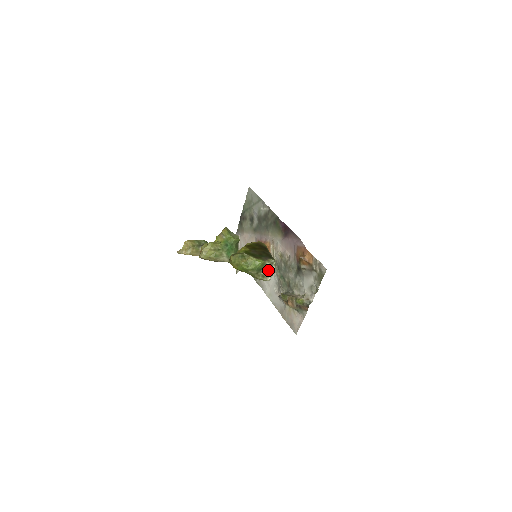
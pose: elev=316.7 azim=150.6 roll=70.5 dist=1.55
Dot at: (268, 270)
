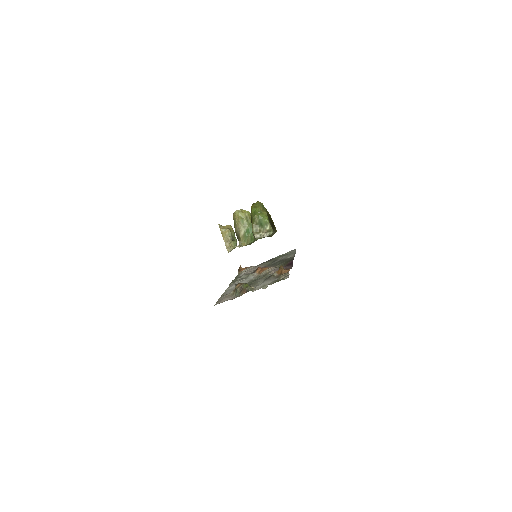
Dot at: (263, 231)
